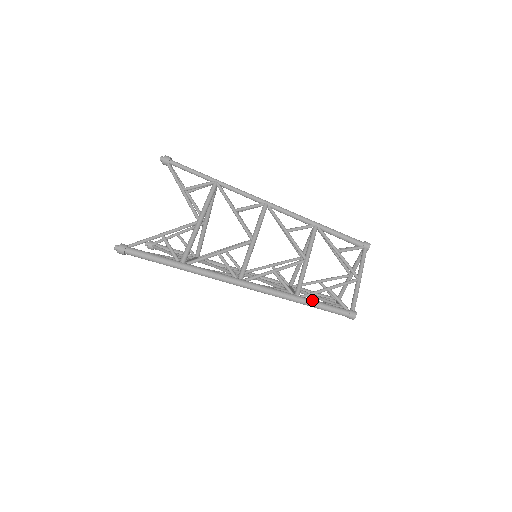
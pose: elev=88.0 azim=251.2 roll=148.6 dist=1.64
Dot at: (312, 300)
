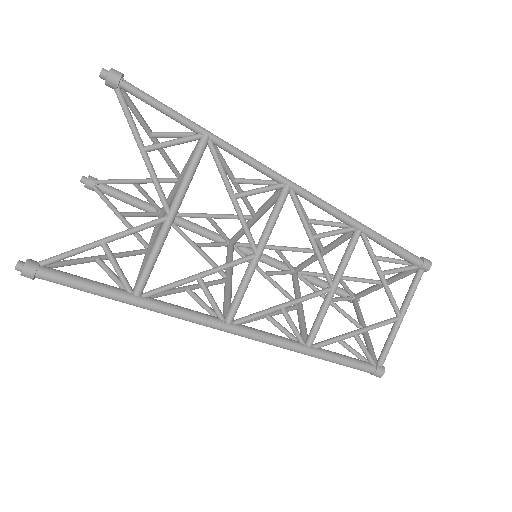
Dot at: (329, 354)
